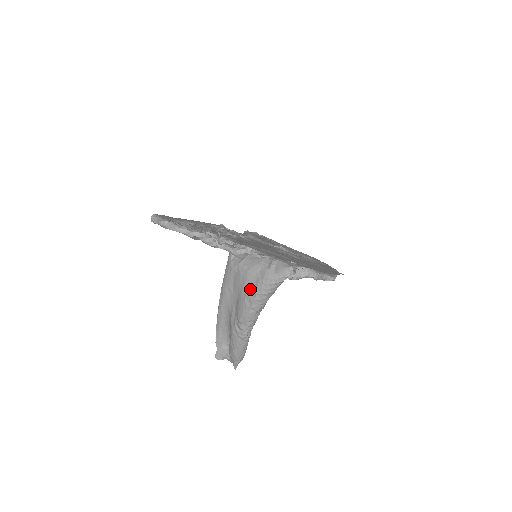
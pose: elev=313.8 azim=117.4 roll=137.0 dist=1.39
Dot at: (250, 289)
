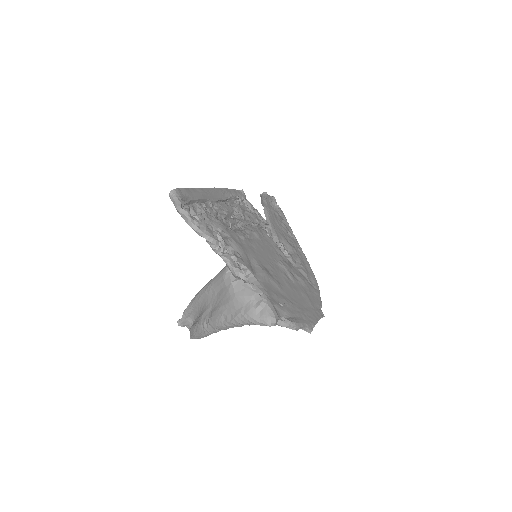
Dot at: (231, 310)
